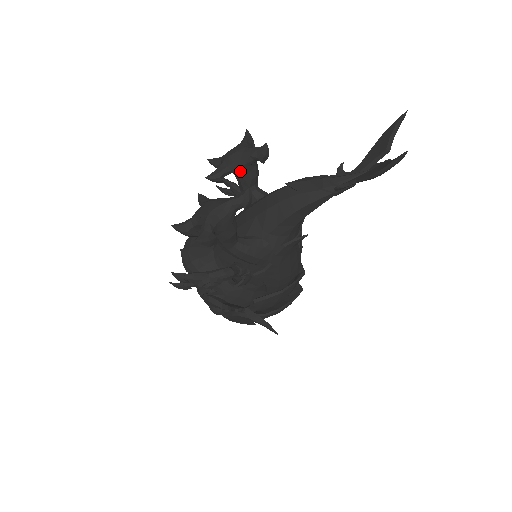
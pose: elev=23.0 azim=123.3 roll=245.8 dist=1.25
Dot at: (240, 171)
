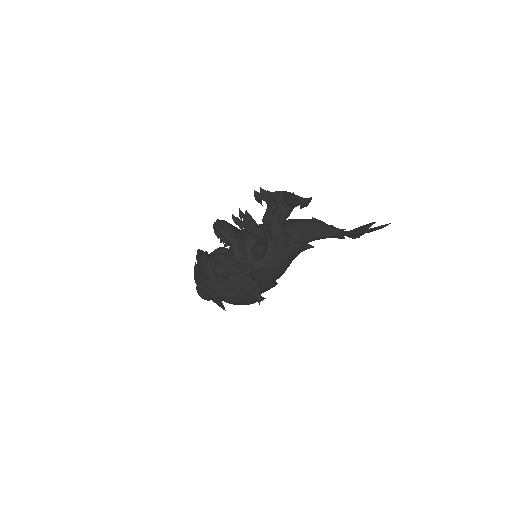
Dot at: occluded
